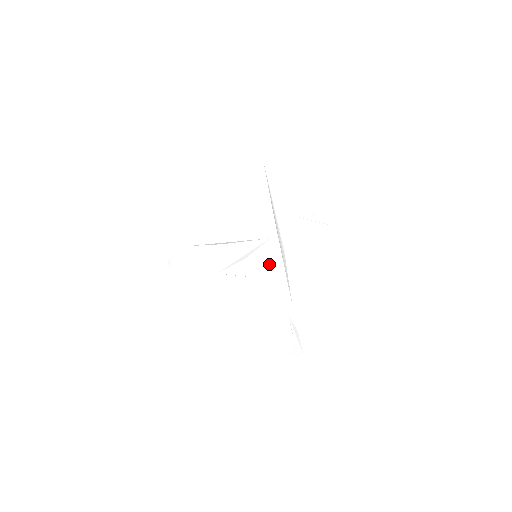
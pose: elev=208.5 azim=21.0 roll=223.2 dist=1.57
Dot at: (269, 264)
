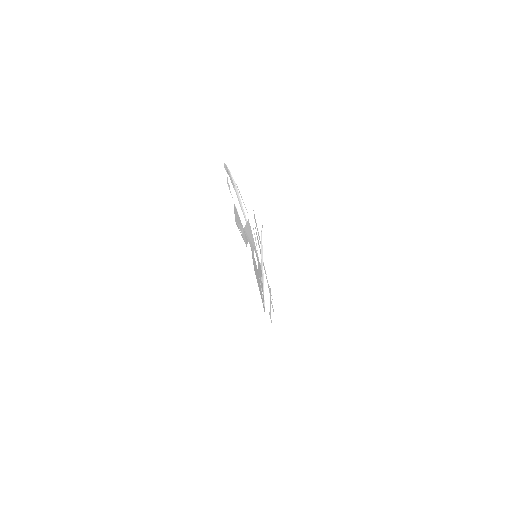
Dot at: occluded
